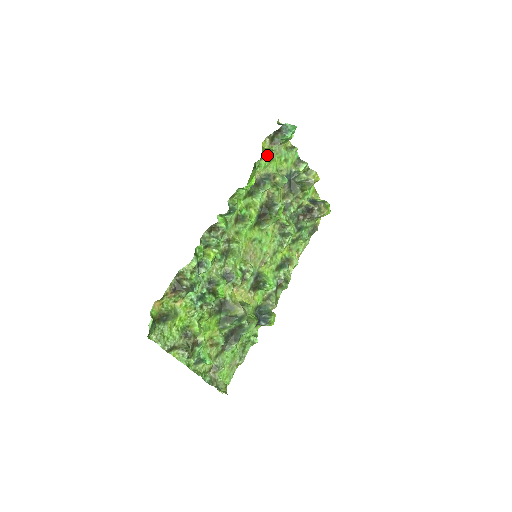
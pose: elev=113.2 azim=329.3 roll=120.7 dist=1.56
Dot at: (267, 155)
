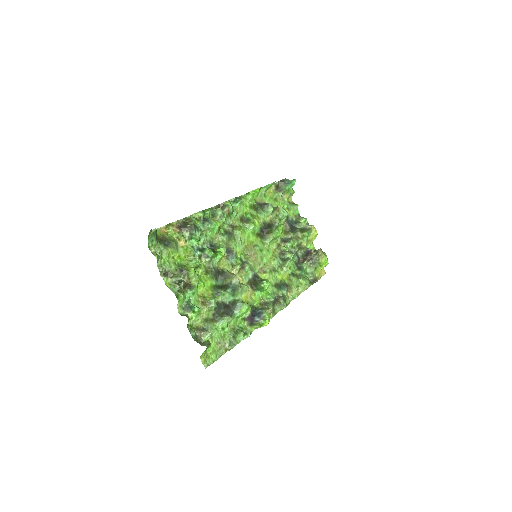
Dot at: (271, 184)
